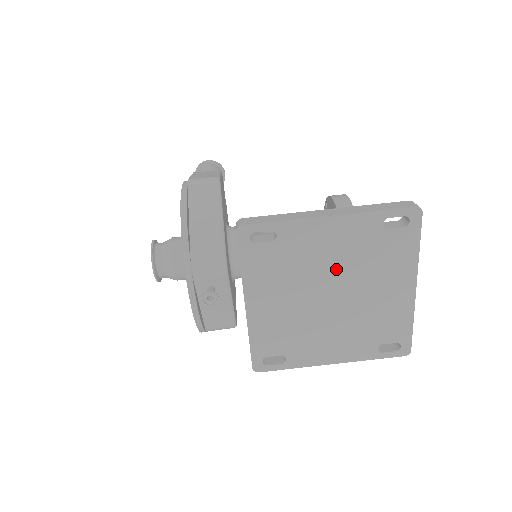
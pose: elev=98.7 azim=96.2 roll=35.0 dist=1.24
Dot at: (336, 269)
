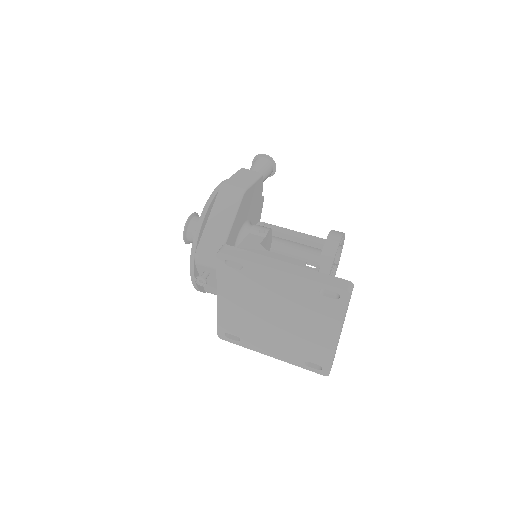
Dot at: (281, 304)
